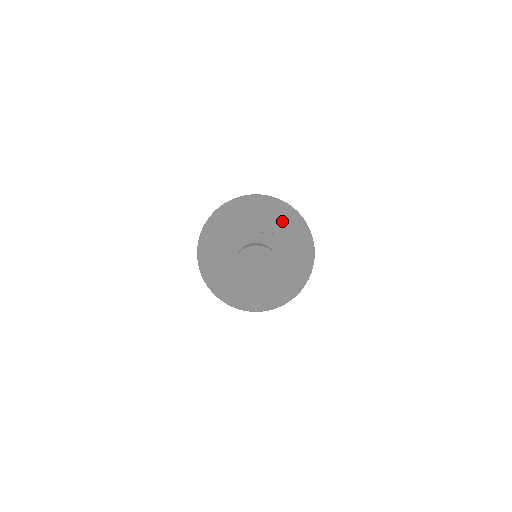
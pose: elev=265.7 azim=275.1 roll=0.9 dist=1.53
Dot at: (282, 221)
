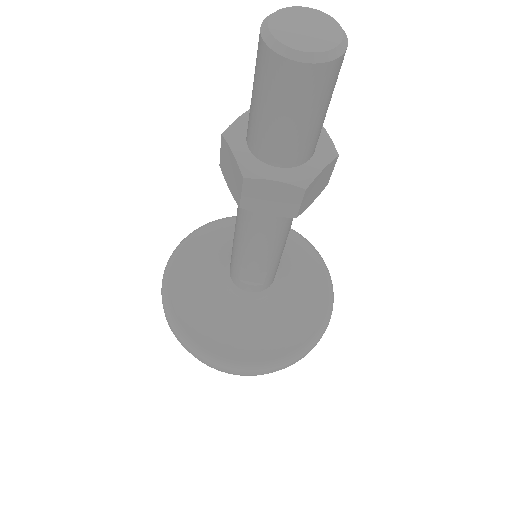
Dot at: (288, 245)
